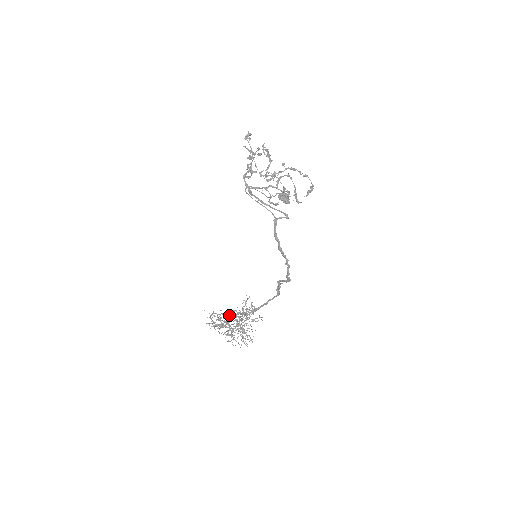
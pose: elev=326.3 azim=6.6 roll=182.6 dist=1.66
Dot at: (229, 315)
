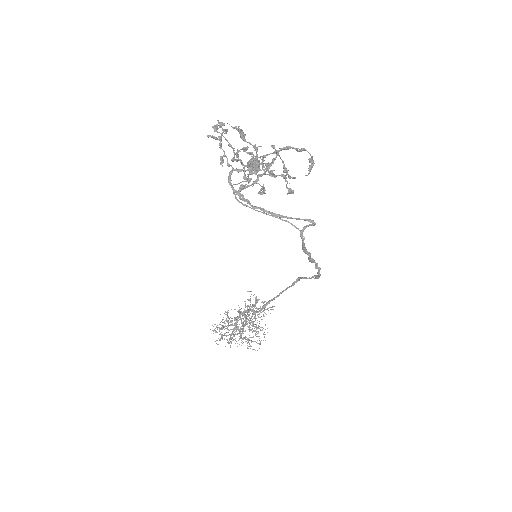
Dot at: (235, 320)
